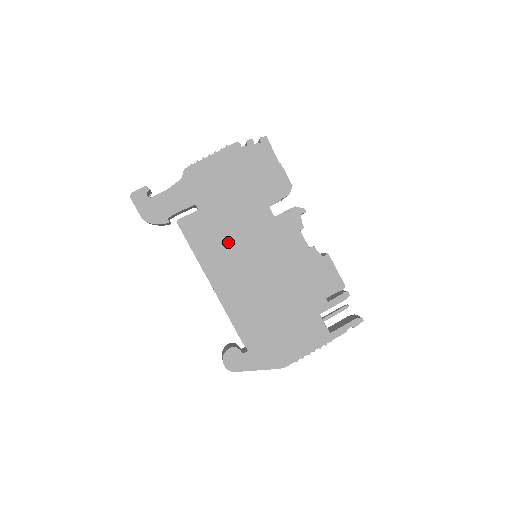
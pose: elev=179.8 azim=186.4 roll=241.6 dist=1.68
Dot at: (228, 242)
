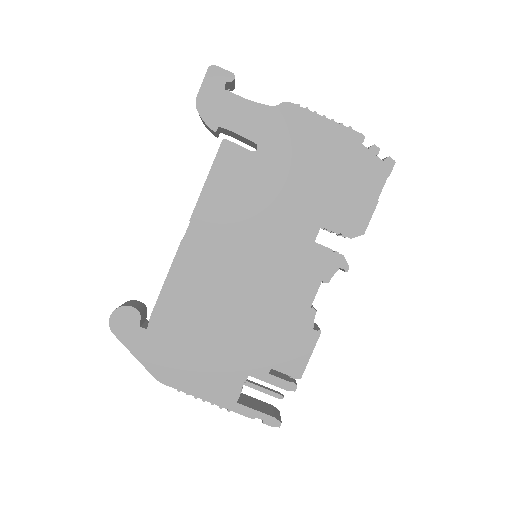
Dot at: (246, 213)
